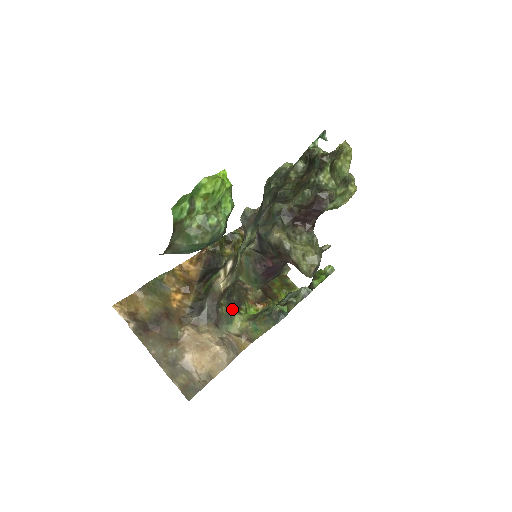
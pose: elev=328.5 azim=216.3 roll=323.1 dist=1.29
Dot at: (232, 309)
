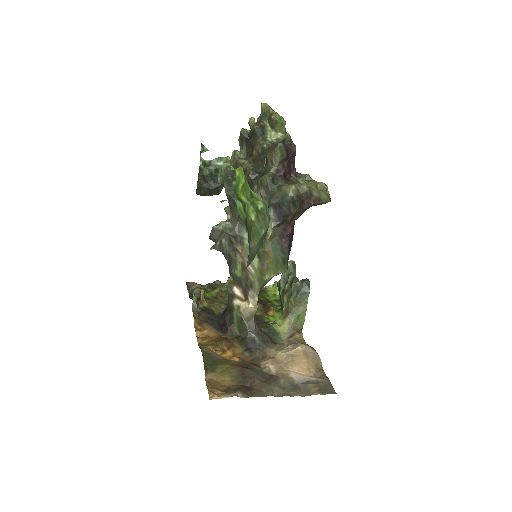
Dot at: (265, 326)
